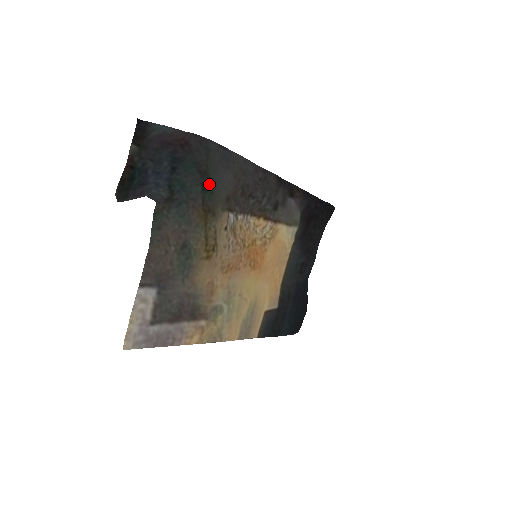
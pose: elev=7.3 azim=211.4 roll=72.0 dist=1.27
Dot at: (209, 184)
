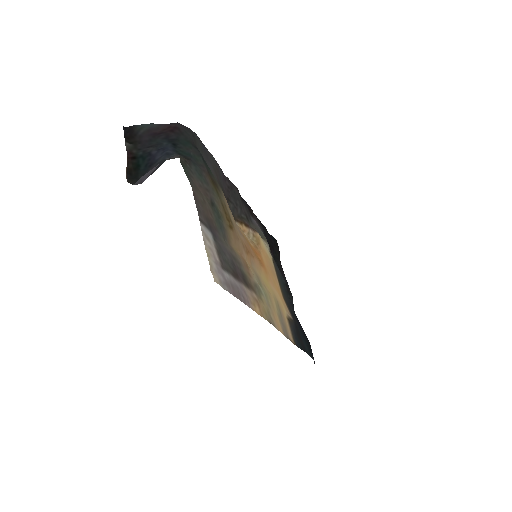
Dot at: (205, 161)
